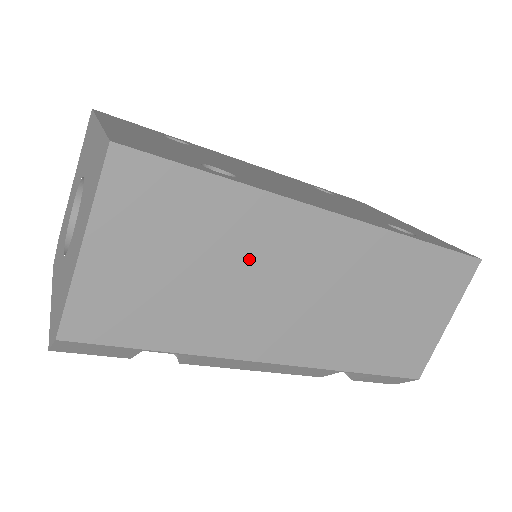
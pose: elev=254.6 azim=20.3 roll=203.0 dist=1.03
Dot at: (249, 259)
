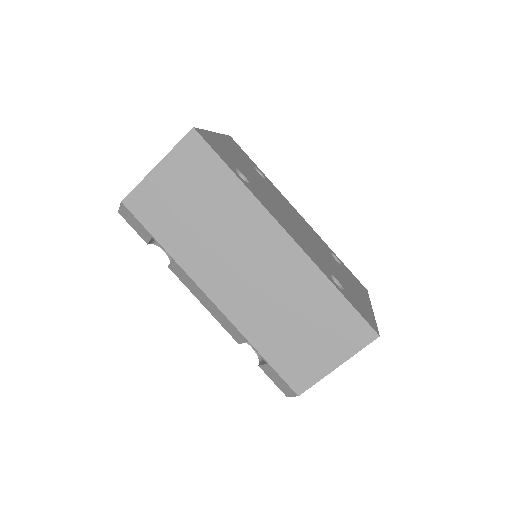
Dot at: (226, 224)
